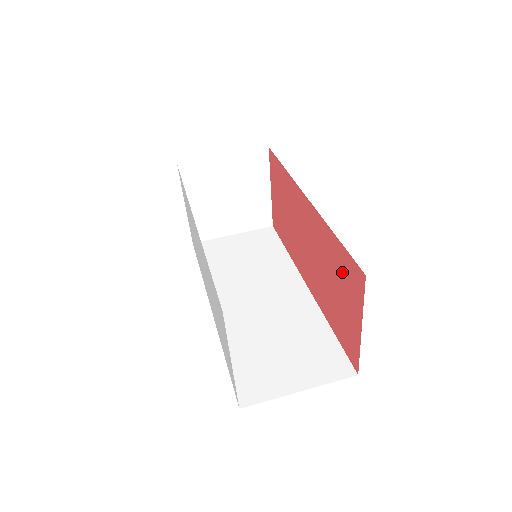
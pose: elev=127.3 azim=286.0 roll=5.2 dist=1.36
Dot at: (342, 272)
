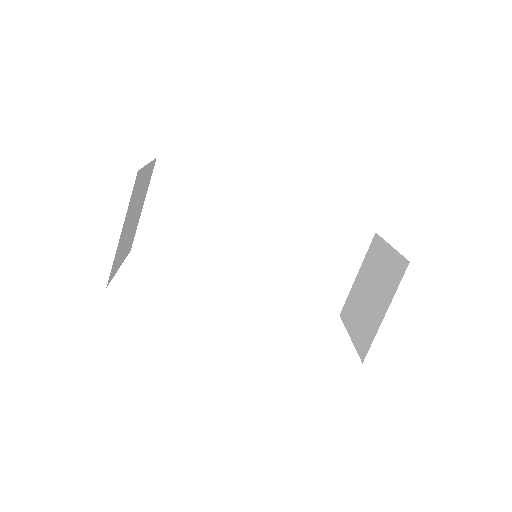
Dot at: occluded
